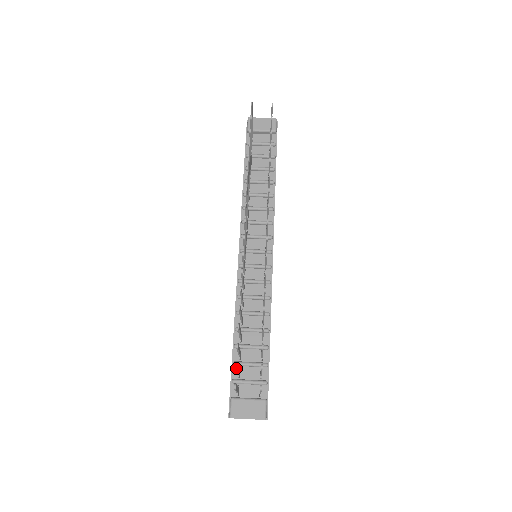
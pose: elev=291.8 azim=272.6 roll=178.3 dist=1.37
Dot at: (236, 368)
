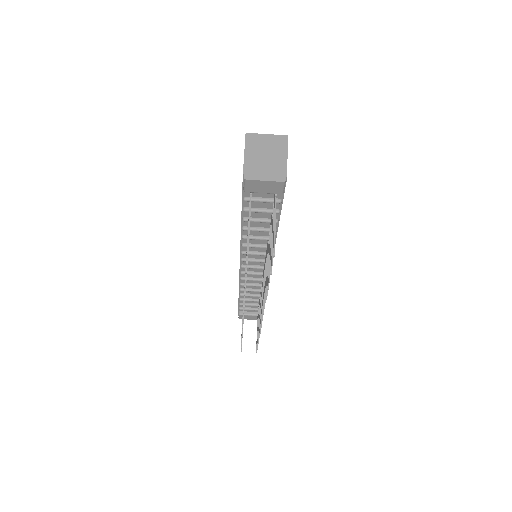
Dot at: (241, 348)
